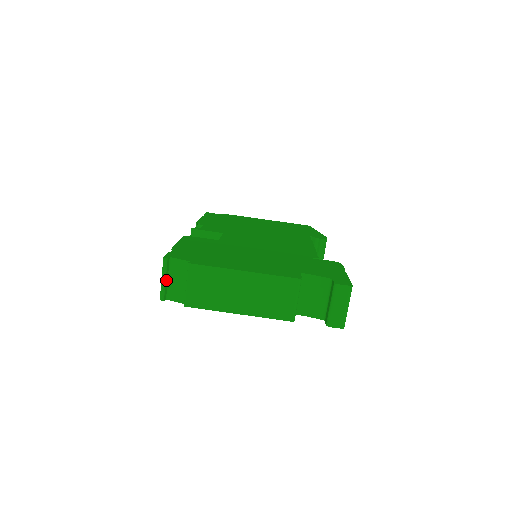
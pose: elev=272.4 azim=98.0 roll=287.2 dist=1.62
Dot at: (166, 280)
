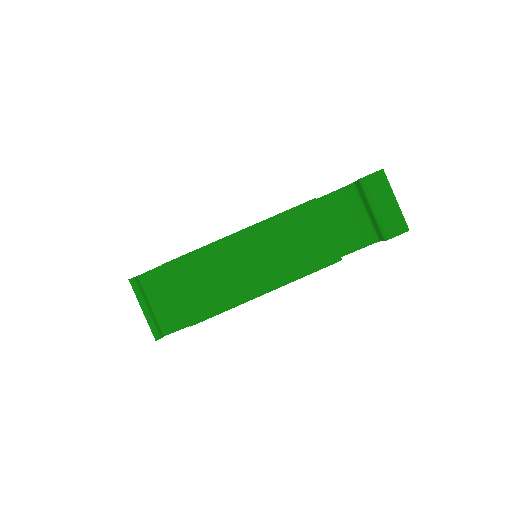
Dot at: (149, 309)
